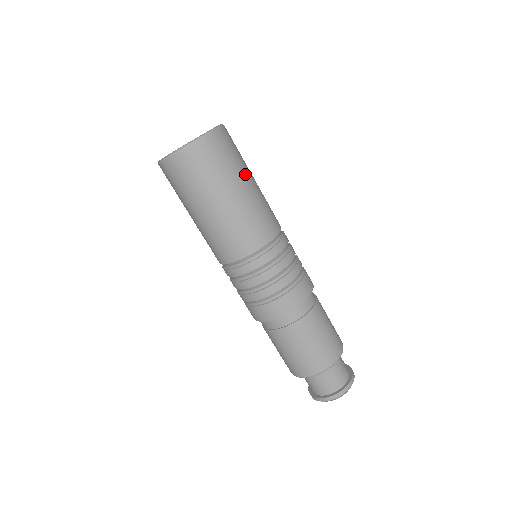
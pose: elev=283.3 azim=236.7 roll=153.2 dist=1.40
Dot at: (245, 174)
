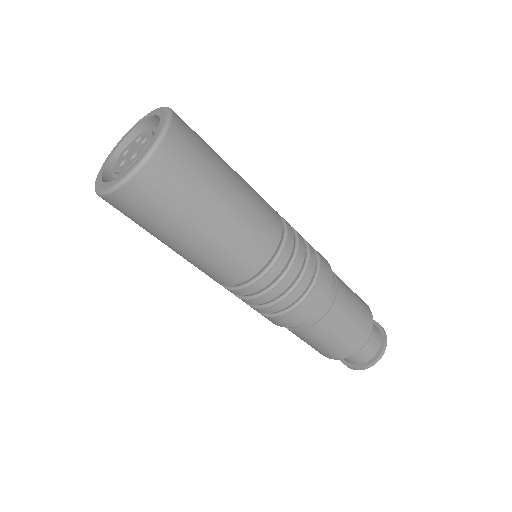
Dot at: (224, 171)
